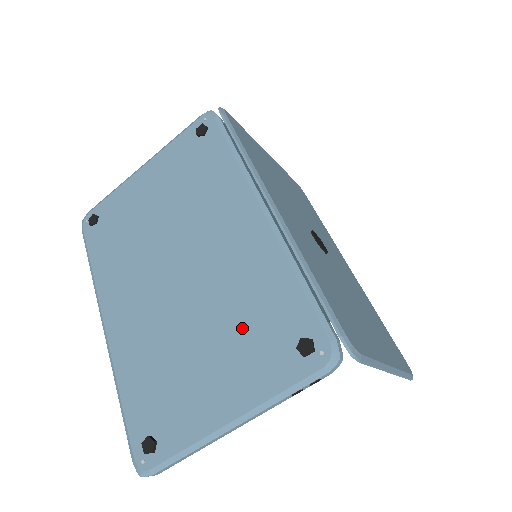
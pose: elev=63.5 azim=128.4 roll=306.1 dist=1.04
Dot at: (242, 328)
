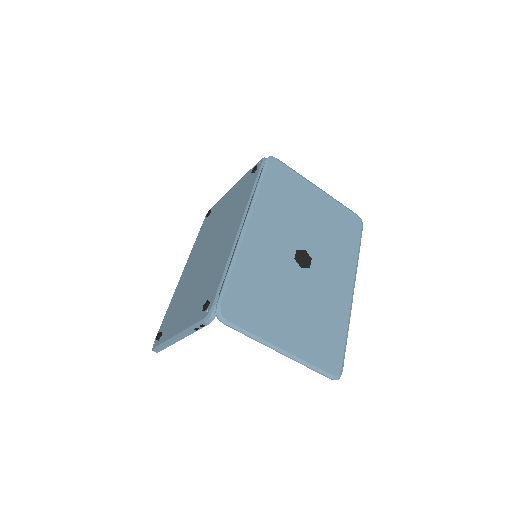
Dot at: (202, 289)
